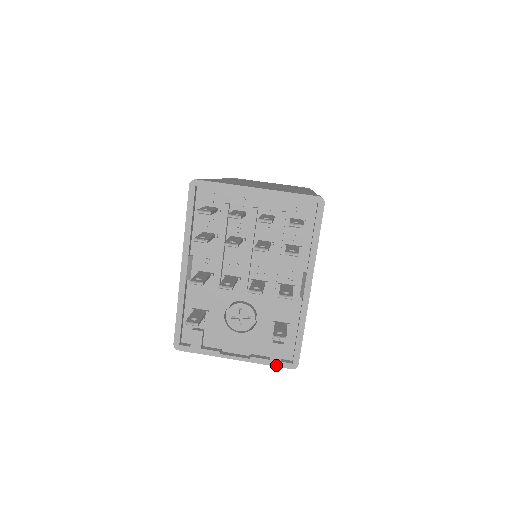
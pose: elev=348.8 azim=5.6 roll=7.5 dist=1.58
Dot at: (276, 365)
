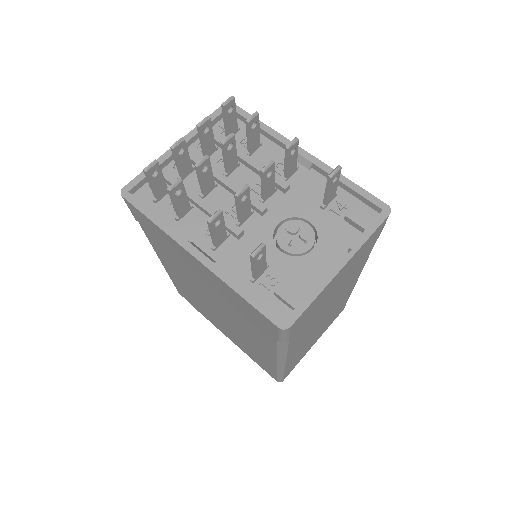
Dot at: (375, 227)
